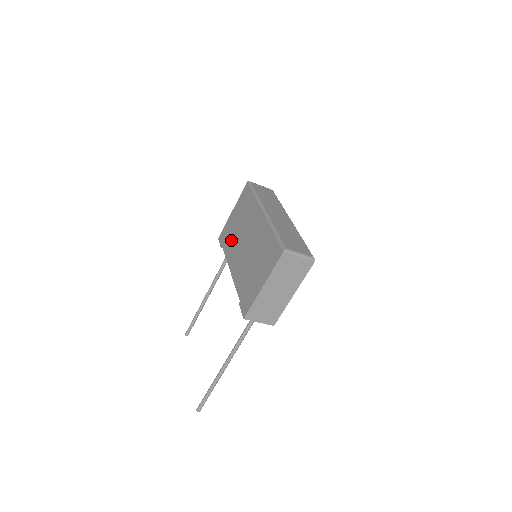
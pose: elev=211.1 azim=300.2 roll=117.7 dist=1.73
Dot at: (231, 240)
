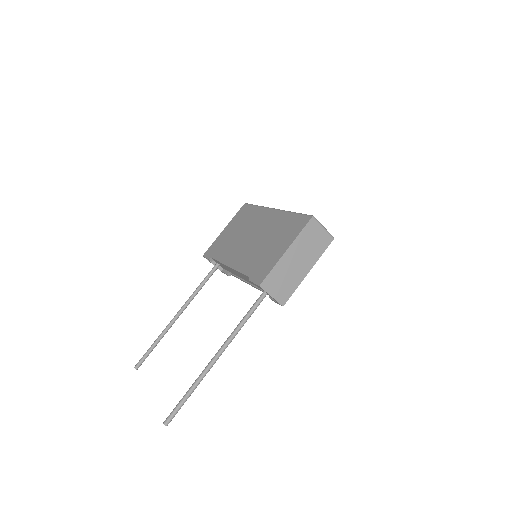
Dot at: (226, 246)
